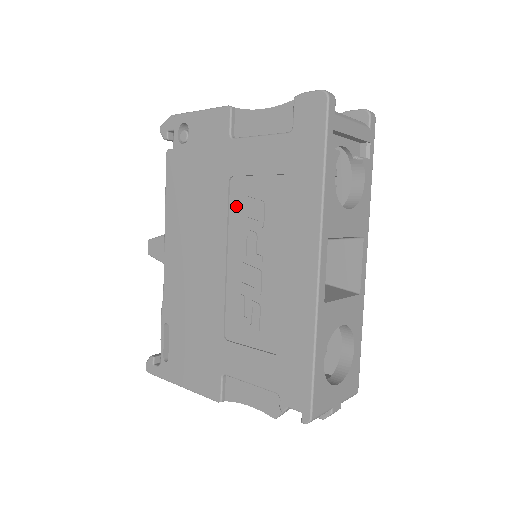
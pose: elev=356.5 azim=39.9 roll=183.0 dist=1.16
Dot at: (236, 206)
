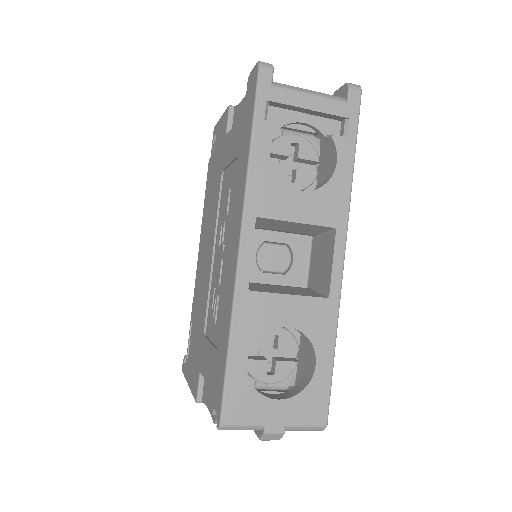
Dot at: (222, 199)
